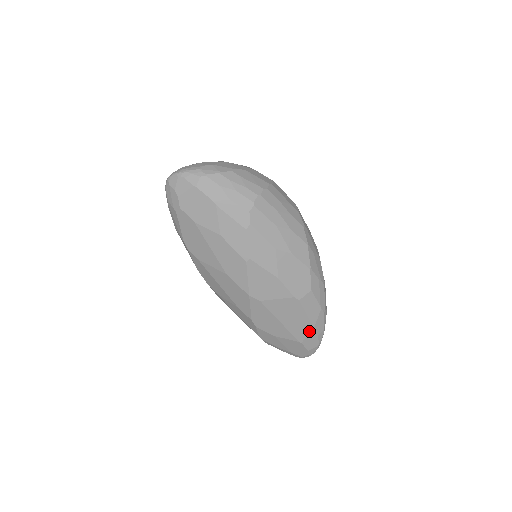
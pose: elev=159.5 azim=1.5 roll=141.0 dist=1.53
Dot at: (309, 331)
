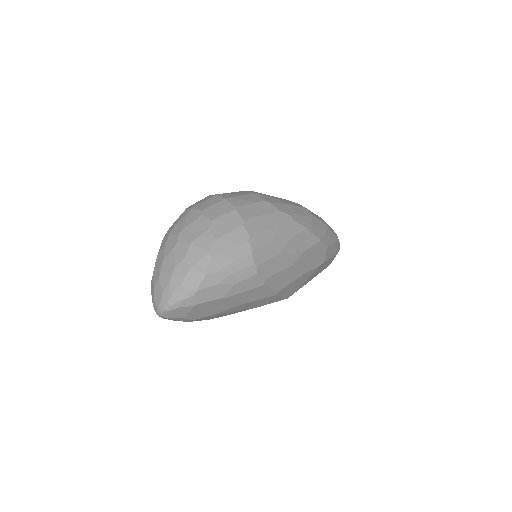
Dot at: (333, 258)
